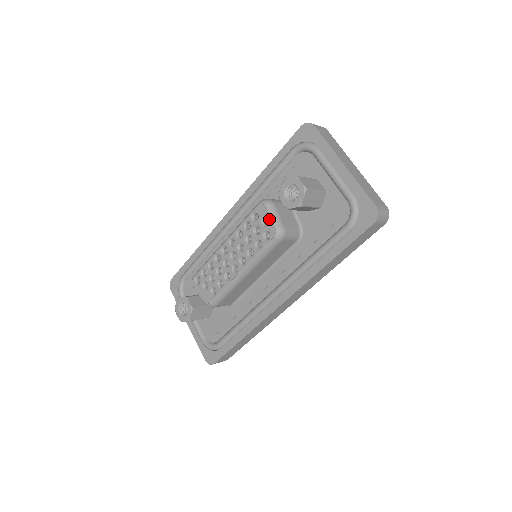
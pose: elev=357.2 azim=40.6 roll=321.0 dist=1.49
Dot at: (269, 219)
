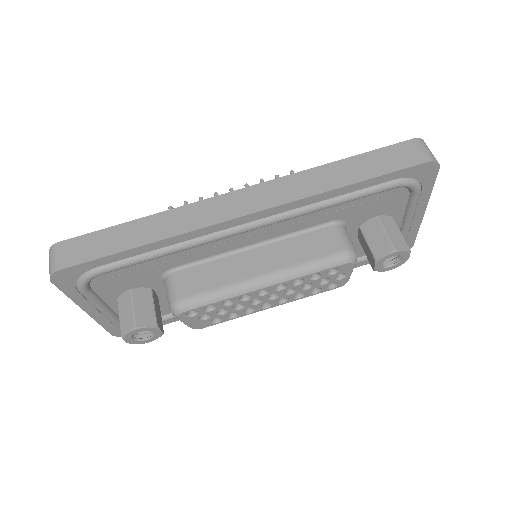
Dot at: (348, 276)
